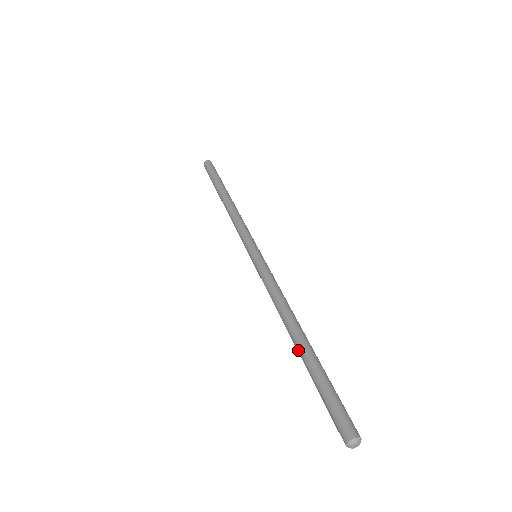
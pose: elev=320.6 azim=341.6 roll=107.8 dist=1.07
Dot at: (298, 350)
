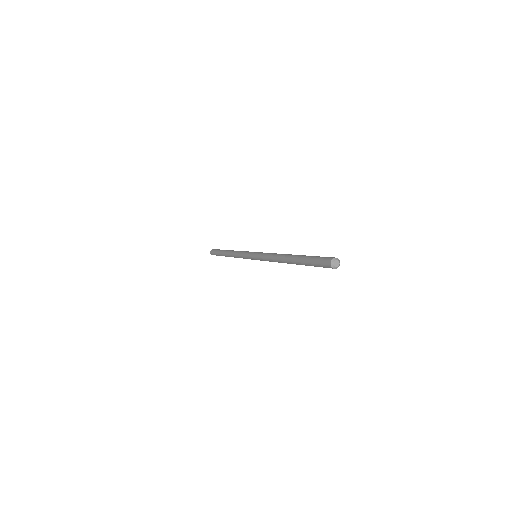
Dot at: (295, 255)
